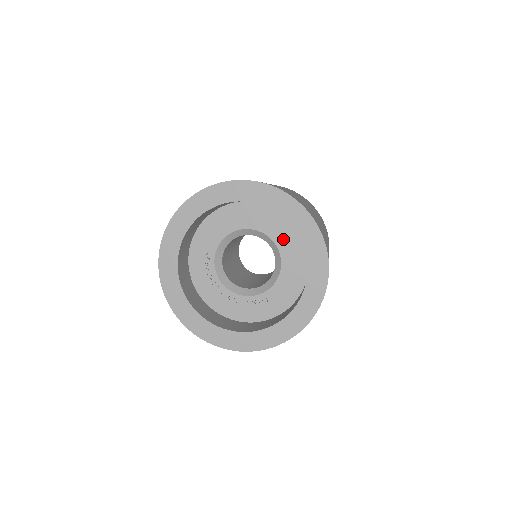
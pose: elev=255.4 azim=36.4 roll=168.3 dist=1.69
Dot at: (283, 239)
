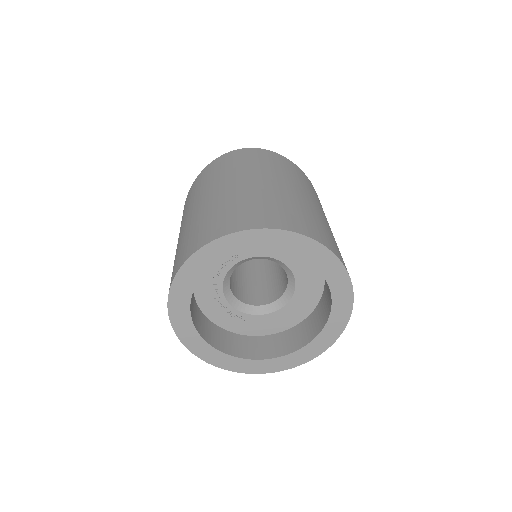
Dot at: (303, 295)
